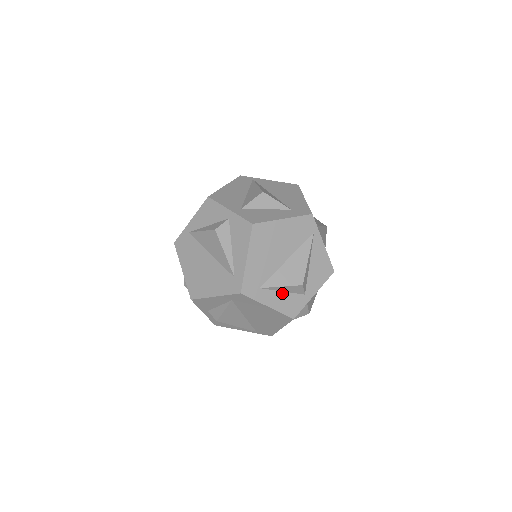
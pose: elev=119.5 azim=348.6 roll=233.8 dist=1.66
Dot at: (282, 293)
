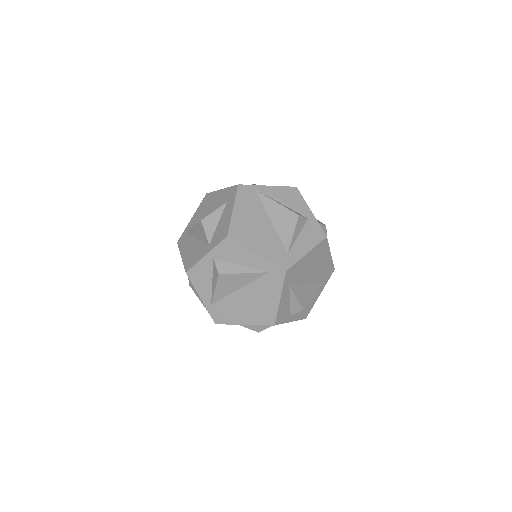
Dot at: (299, 237)
